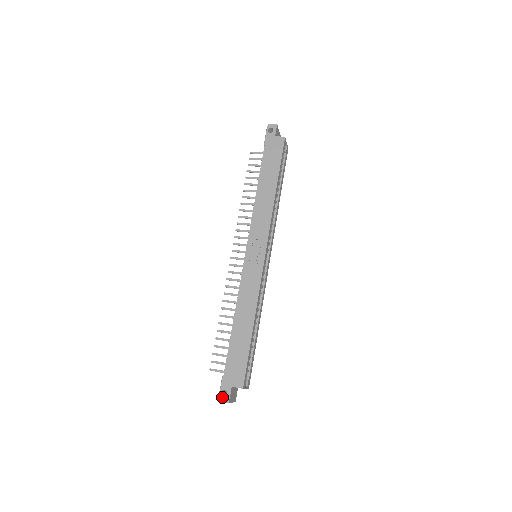
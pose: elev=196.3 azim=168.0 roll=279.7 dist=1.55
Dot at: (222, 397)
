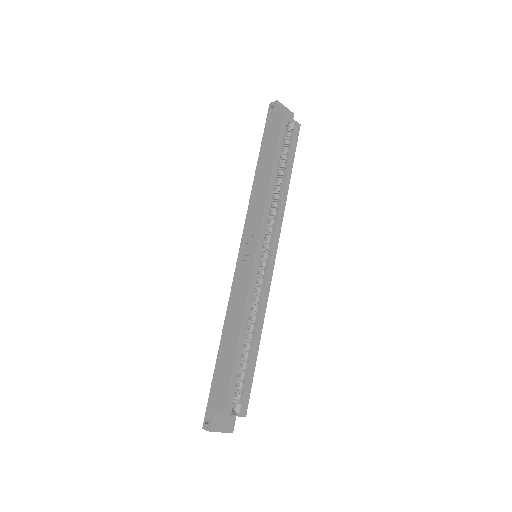
Dot at: (205, 424)
